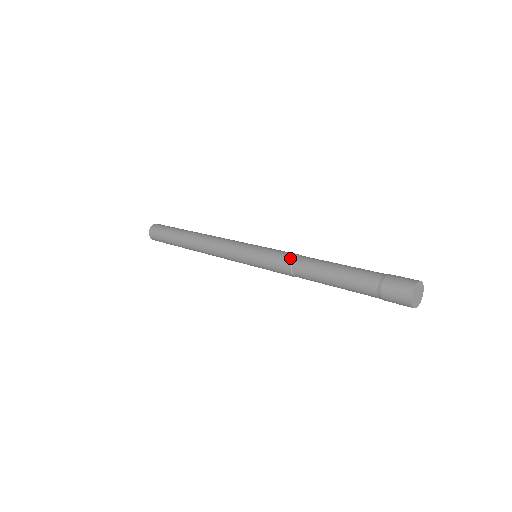
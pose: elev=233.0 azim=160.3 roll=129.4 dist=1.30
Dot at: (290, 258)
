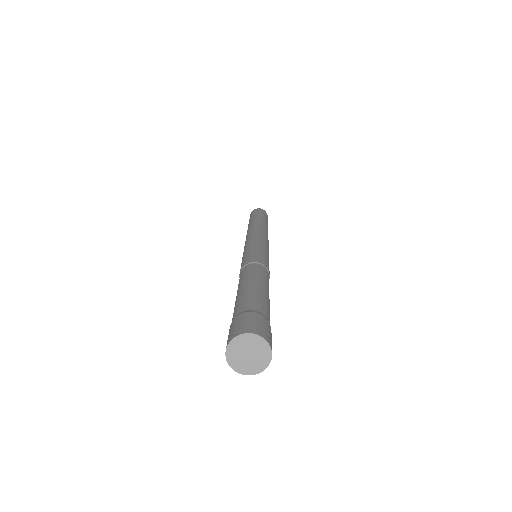
Dot at: (240, 269)
